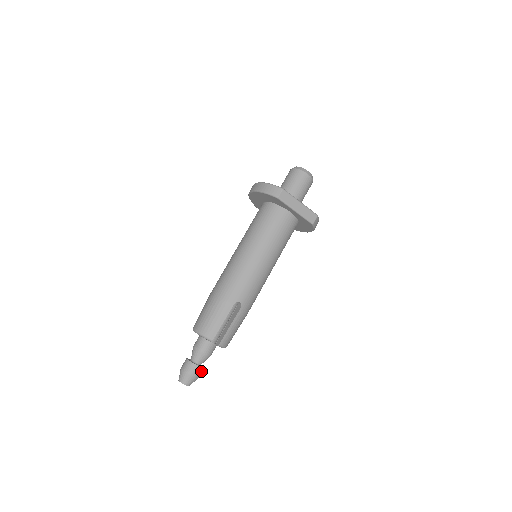
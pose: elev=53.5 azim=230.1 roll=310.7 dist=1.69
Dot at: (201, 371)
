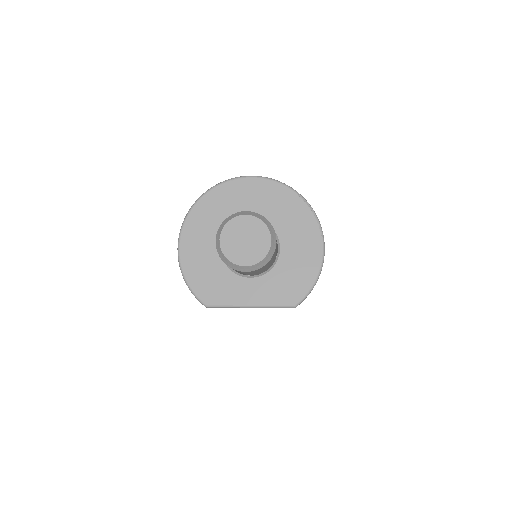
Dot at: occluded
